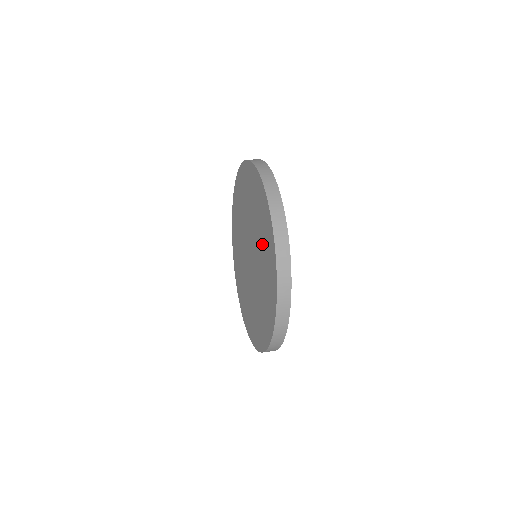
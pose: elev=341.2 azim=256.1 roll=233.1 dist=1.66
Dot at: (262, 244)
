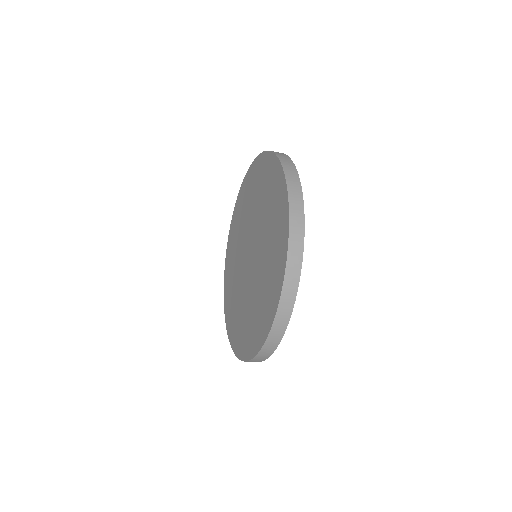
Dot at: (270, 244)
